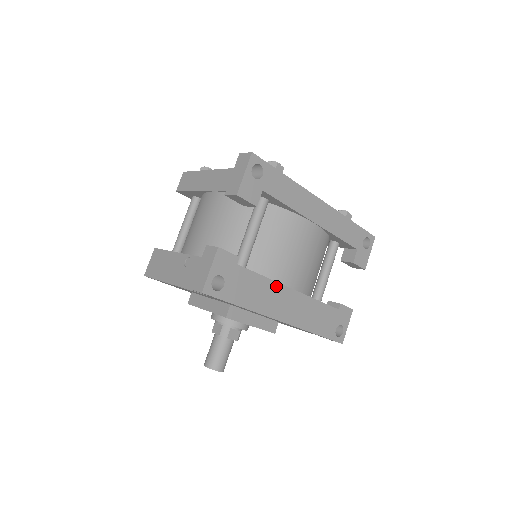
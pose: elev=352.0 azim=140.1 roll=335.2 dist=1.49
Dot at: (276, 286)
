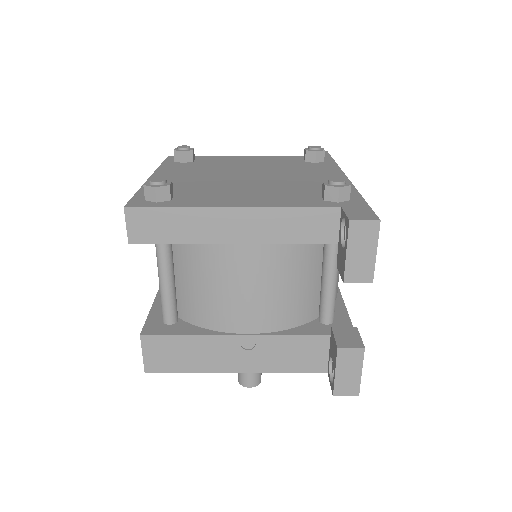
Dot at: occluded
